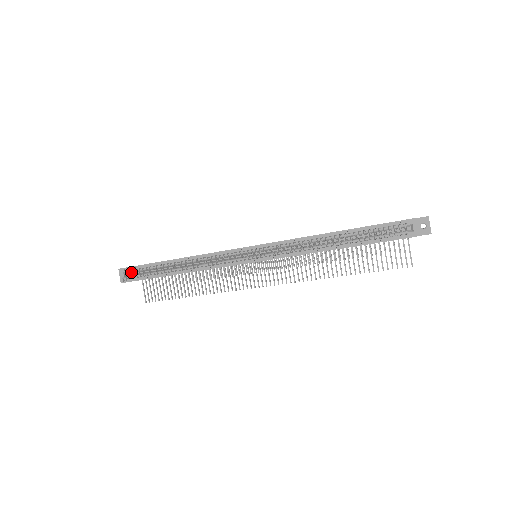
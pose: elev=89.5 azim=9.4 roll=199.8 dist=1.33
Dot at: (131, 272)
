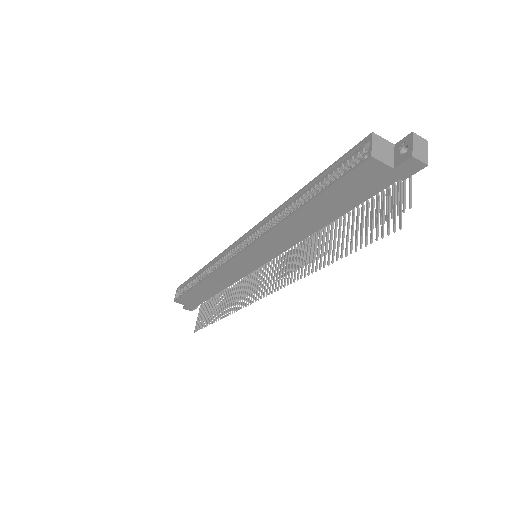
Dot at: (183, 291)
